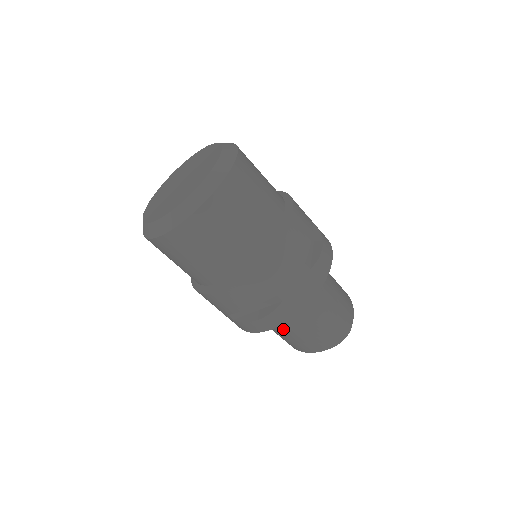
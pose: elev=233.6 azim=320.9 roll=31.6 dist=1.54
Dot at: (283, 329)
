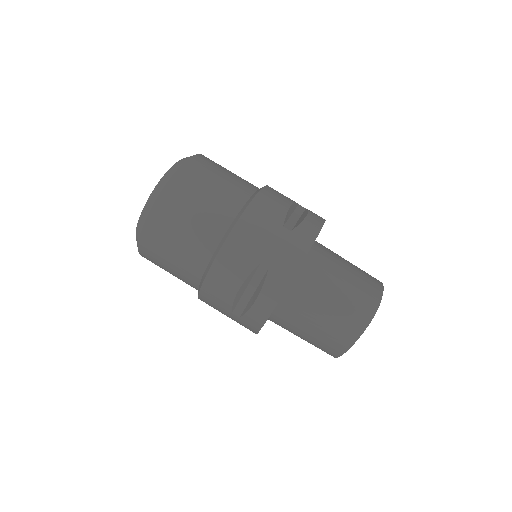
Dot at: (302, 323)
